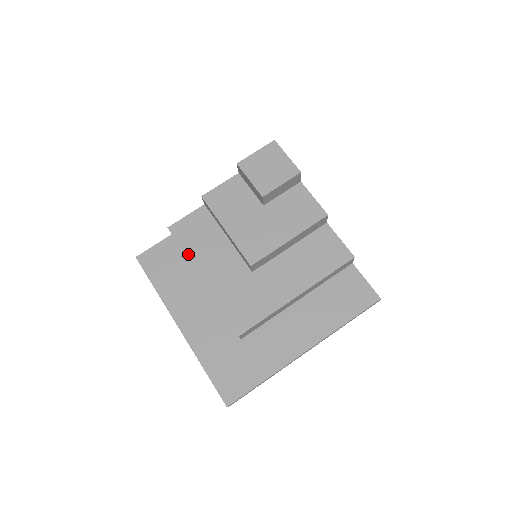
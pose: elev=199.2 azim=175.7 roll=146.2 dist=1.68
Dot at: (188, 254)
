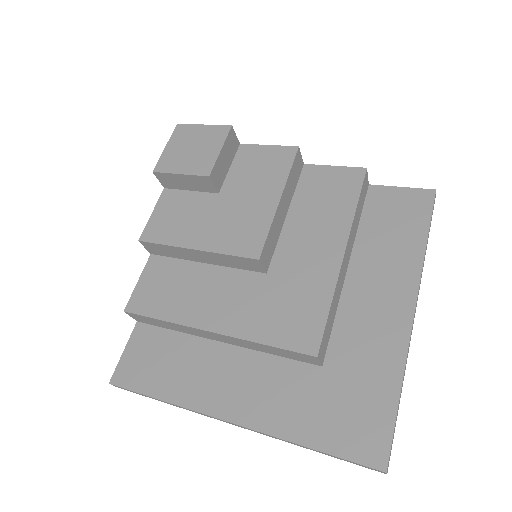
Dot at: (171, 318)
